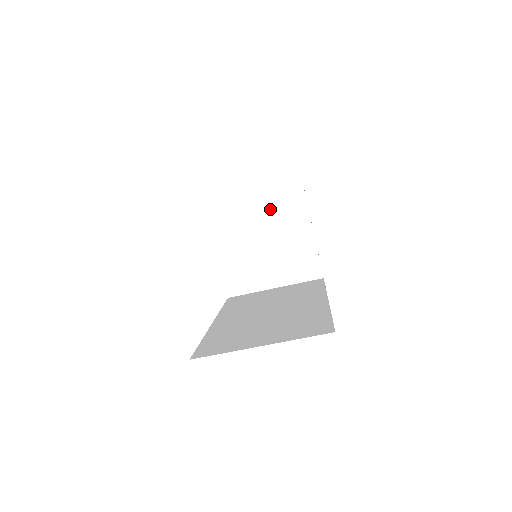
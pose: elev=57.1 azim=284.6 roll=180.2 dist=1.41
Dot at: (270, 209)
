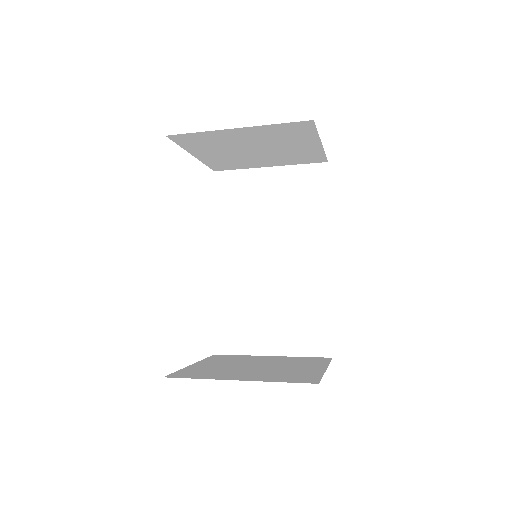
Dot at: (263, 135)
